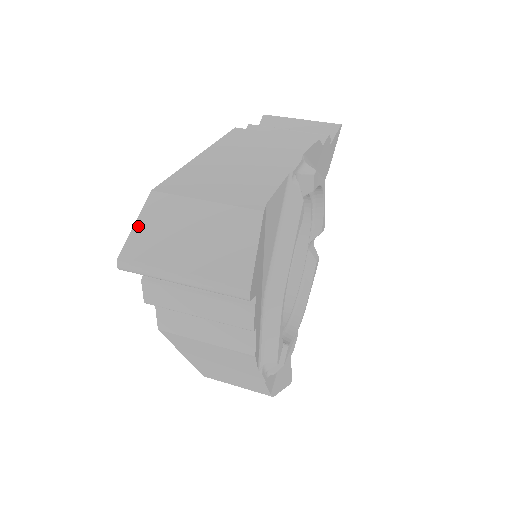
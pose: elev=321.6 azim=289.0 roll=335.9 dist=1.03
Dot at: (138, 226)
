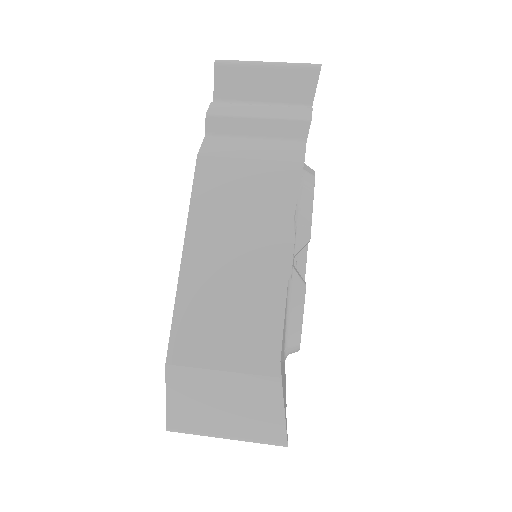
Dot at: (170, 400)
